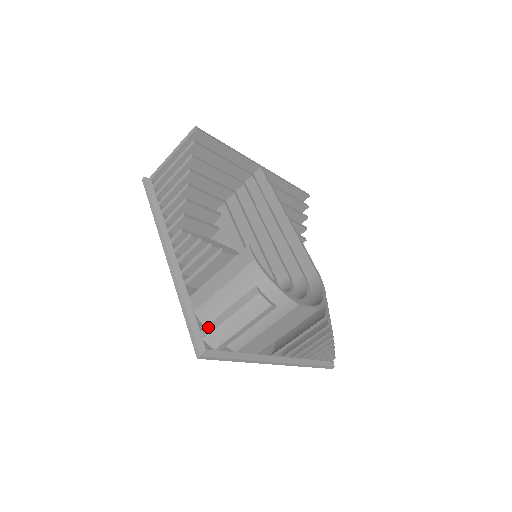
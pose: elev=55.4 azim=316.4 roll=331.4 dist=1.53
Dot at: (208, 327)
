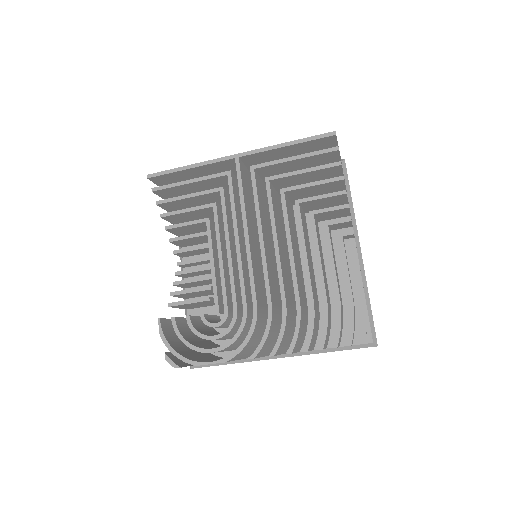
Dot at: occluded
